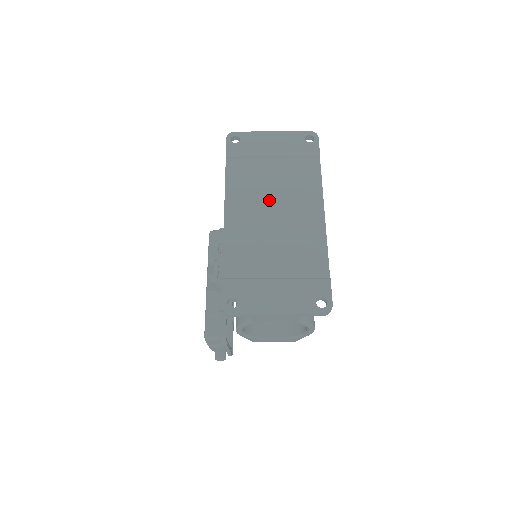
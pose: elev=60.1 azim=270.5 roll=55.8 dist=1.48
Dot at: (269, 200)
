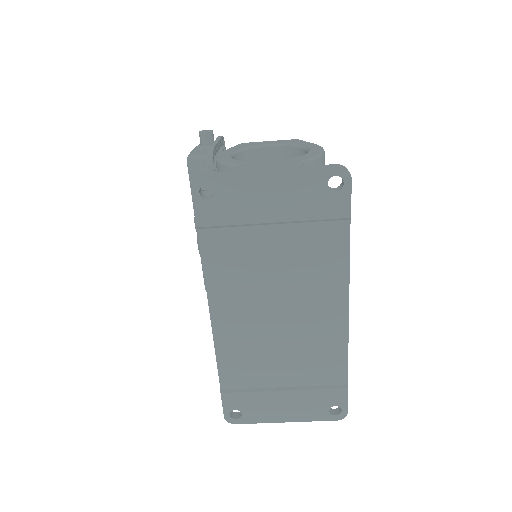
Dot at: (270, 294)
